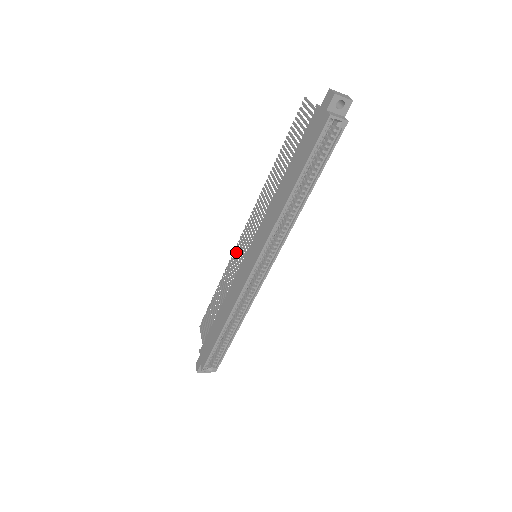
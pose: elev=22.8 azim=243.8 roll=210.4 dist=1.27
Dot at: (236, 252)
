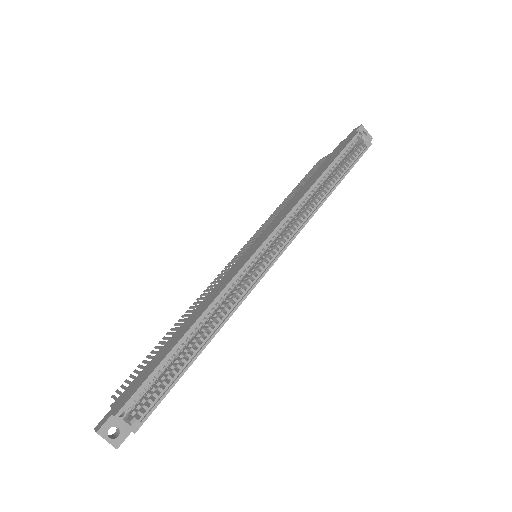
Dot at: (217, 278)
